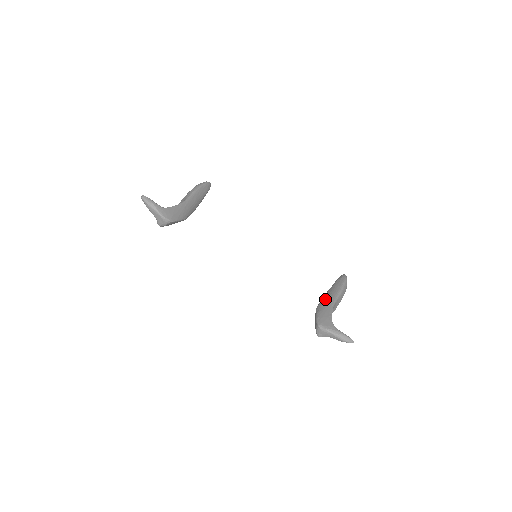
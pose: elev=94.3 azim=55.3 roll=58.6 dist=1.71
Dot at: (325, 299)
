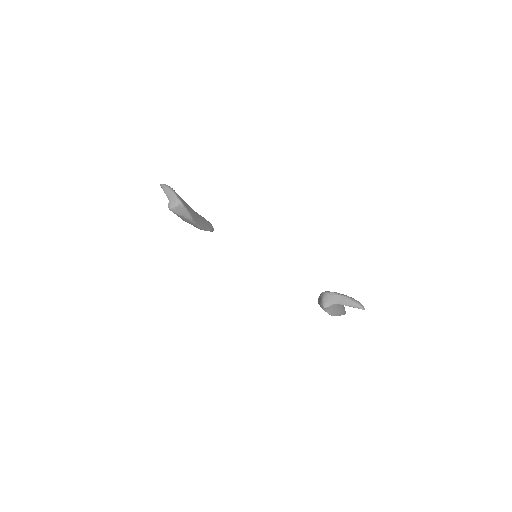
Dot at: occluded
